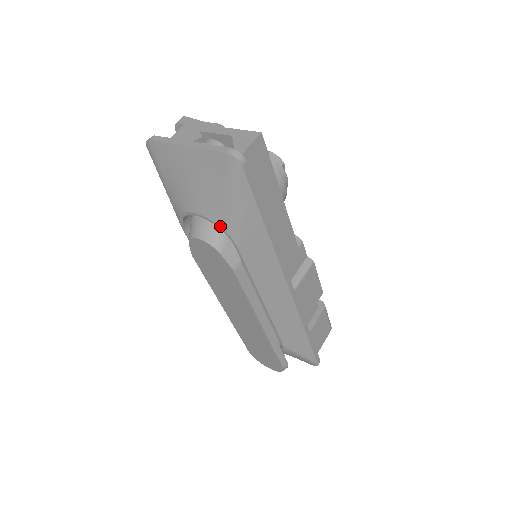
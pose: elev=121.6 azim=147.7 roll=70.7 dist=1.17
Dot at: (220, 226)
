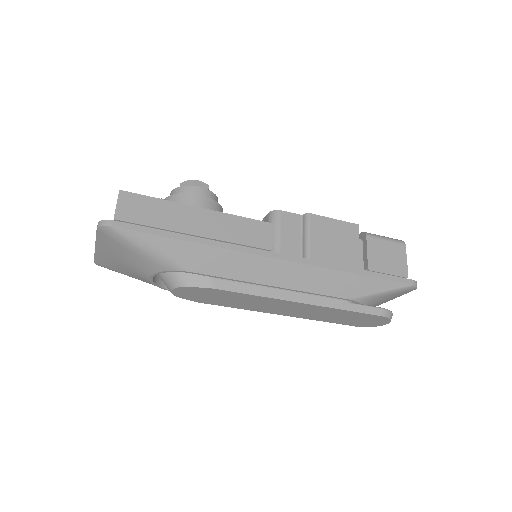
Dot at: (163, 271)
